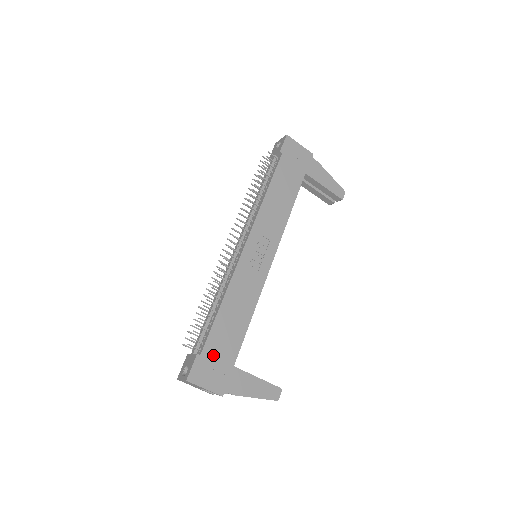
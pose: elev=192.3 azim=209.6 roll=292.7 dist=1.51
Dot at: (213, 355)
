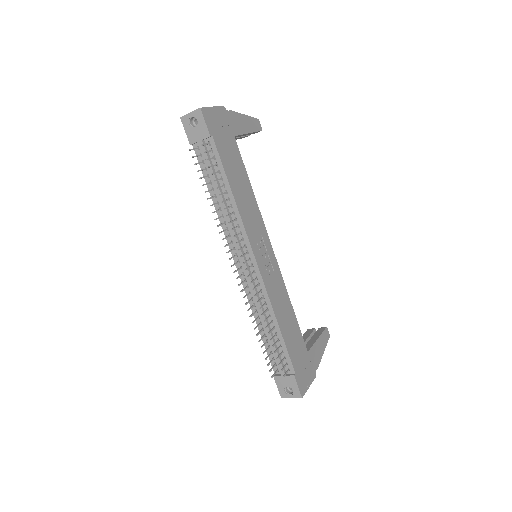
Dot at: (298, 363)
